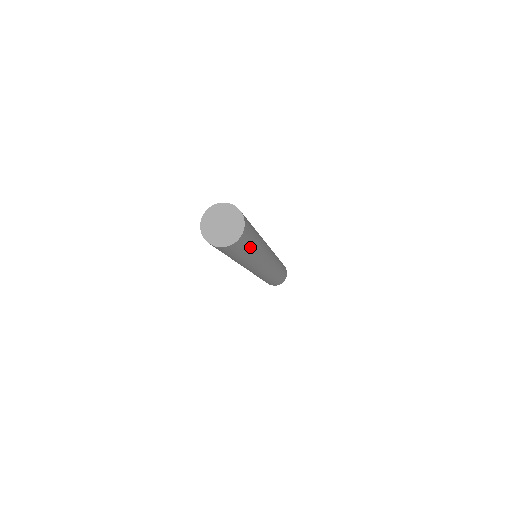
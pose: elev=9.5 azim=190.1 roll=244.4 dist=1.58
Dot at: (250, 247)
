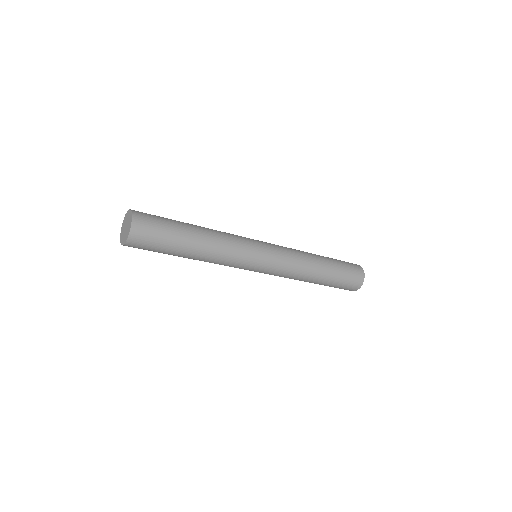
Dot at: (174, 225)
